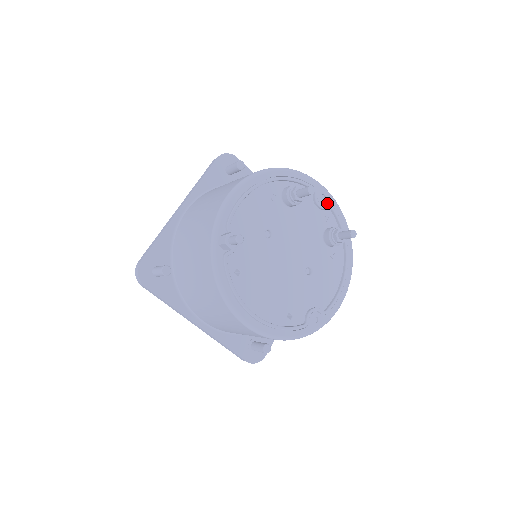
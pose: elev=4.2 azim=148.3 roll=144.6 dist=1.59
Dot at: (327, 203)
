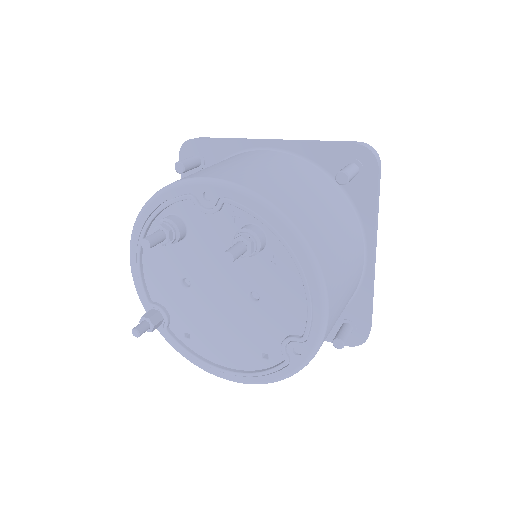
Dot at: (216, 199)
